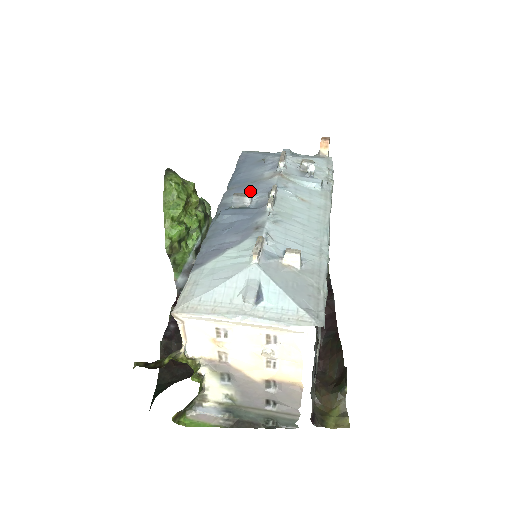
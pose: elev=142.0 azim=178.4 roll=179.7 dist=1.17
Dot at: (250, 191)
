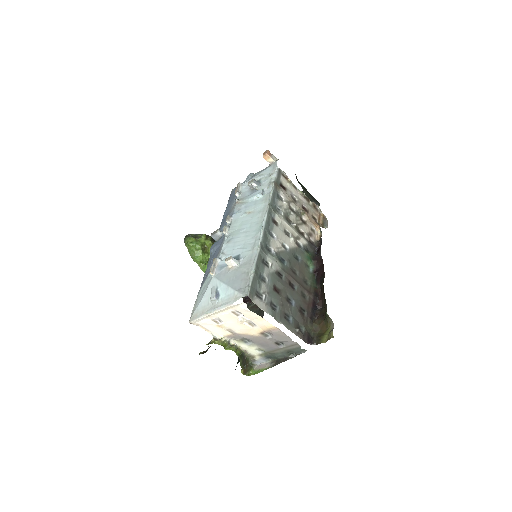
Dot at: (225, 224)
